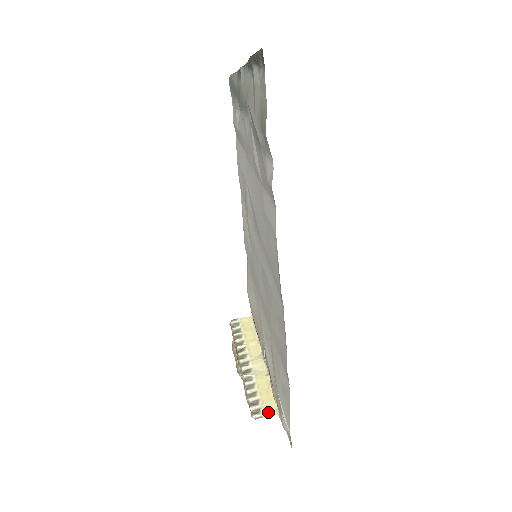
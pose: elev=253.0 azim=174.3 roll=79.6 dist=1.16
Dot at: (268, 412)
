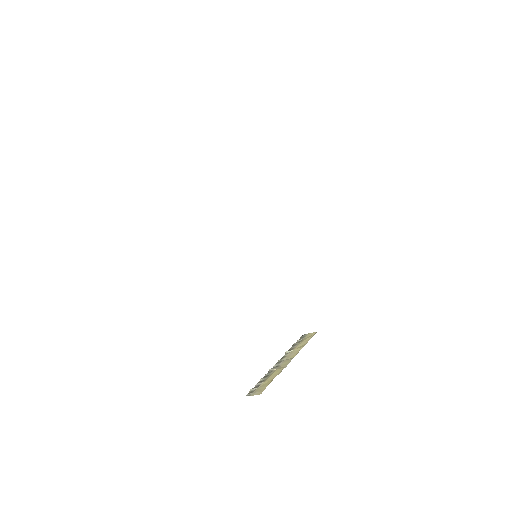
Dot at: (257, 392)
